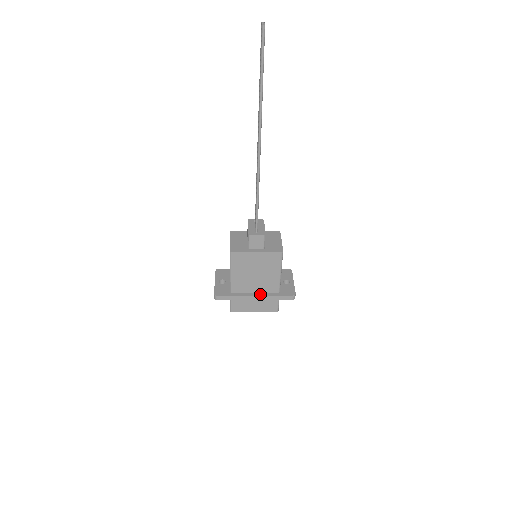
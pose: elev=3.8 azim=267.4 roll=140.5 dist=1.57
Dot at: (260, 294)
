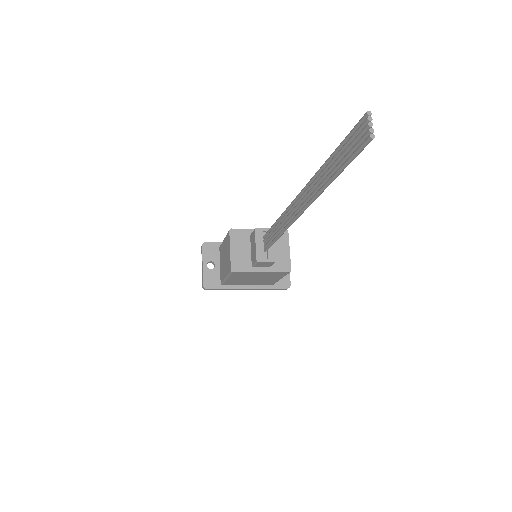
Dot at: (253, 287)
